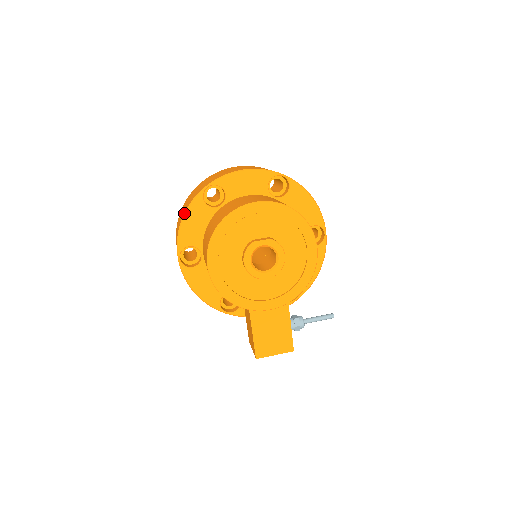
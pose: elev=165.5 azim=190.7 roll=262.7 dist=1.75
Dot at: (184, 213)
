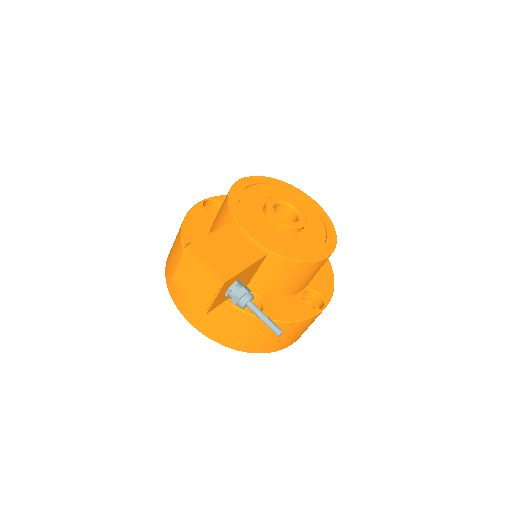
Dot at: occluded
